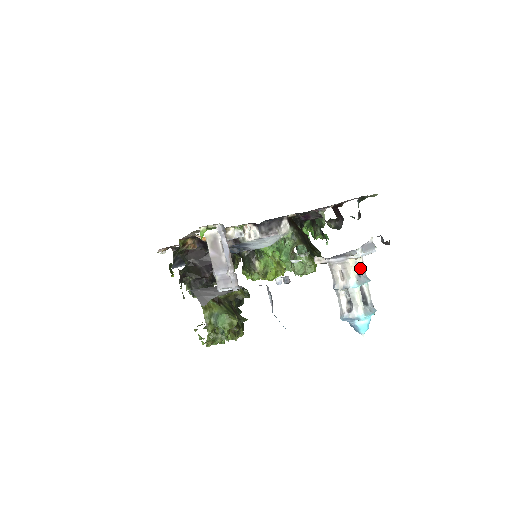
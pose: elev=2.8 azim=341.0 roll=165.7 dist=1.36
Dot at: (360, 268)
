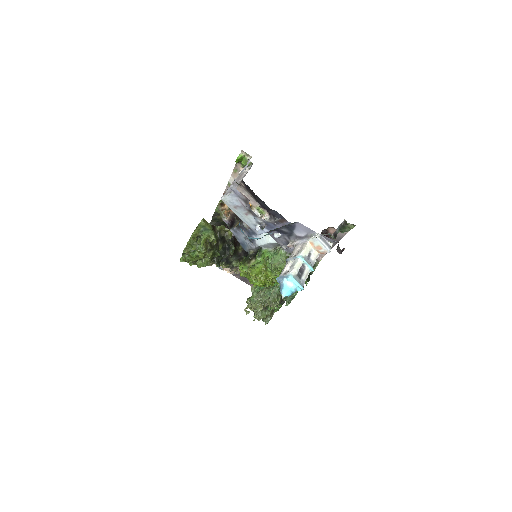
Dot at: (312, 257)
